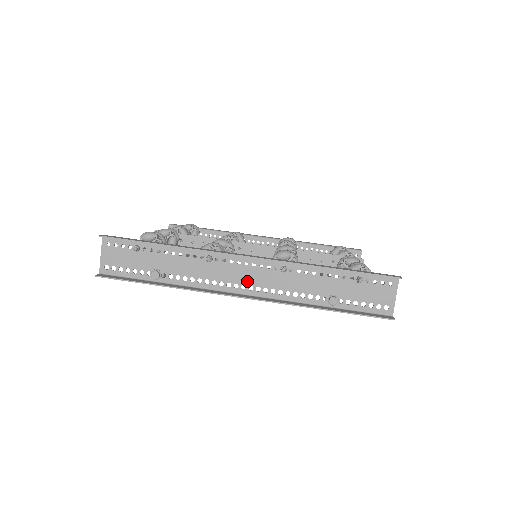
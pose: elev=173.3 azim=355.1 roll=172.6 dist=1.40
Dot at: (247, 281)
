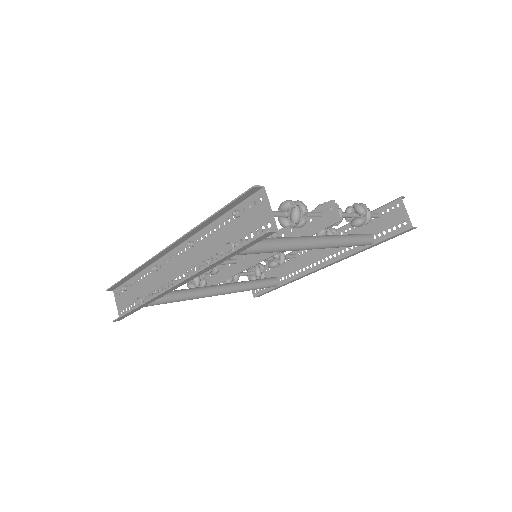
Dot at: (179, 271)
